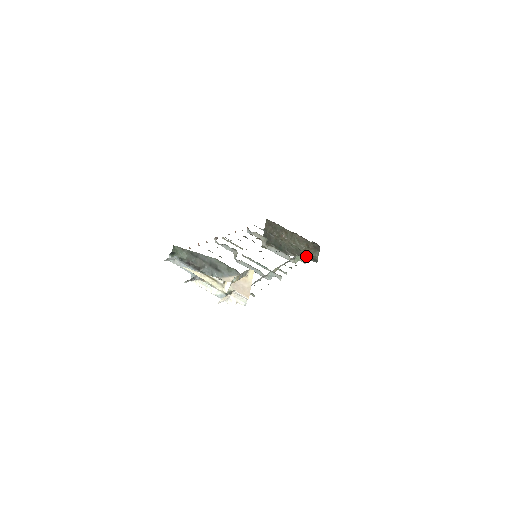
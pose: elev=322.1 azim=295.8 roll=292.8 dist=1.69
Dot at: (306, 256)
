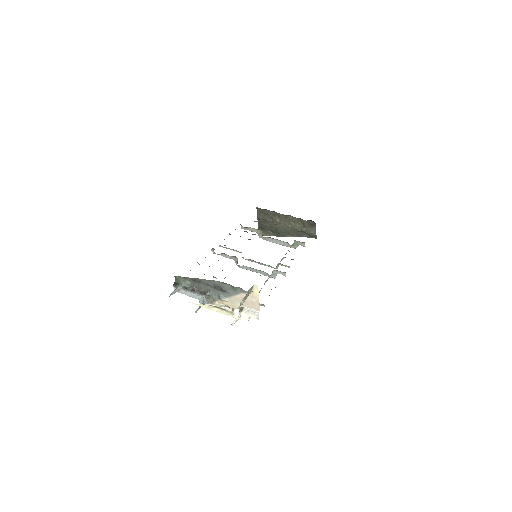
Dot at: (304, 234)
